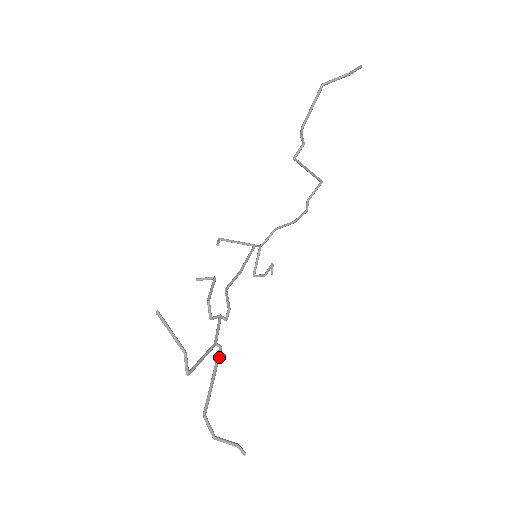
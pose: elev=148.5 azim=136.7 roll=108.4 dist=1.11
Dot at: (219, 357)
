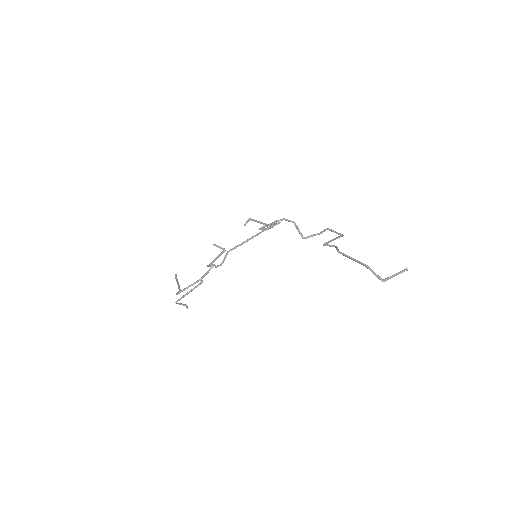
Dot at: occluded
